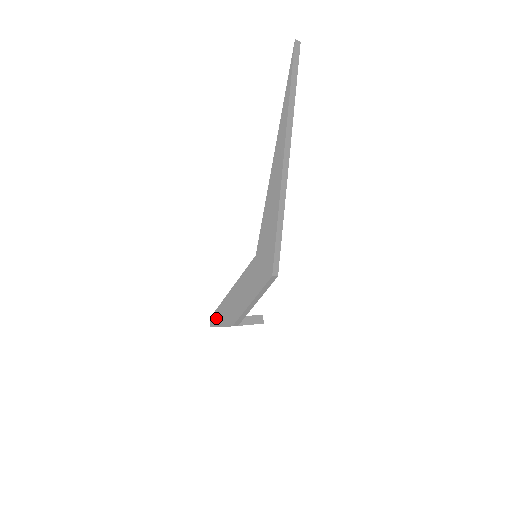
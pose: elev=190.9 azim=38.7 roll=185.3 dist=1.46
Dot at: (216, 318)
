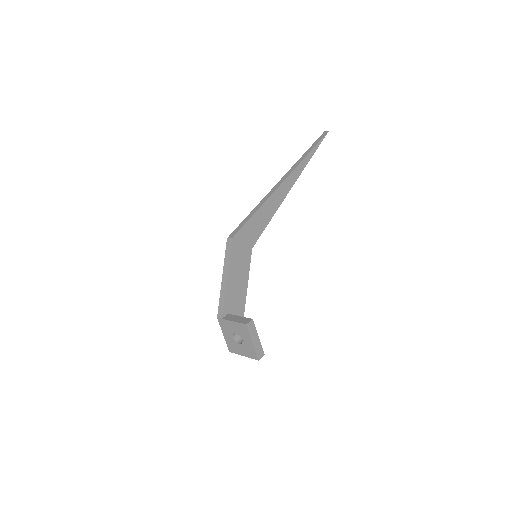
Dot at: occluded
